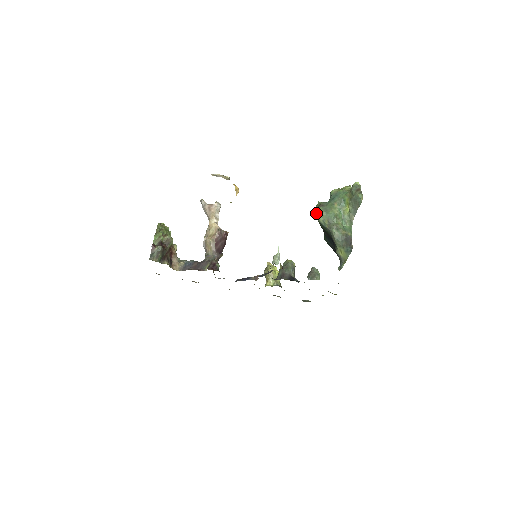
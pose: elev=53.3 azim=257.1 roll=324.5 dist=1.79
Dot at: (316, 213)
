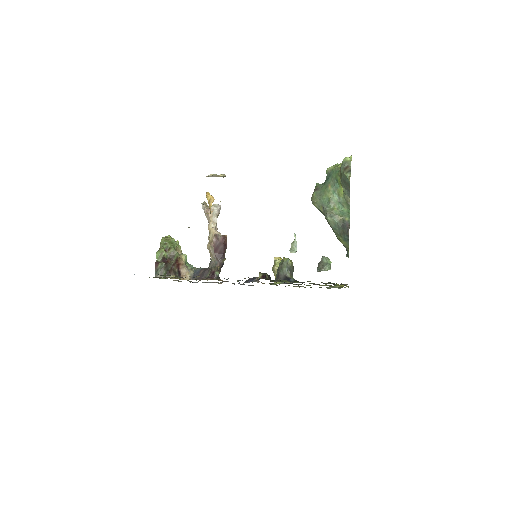
Dot at: (311, 199)
